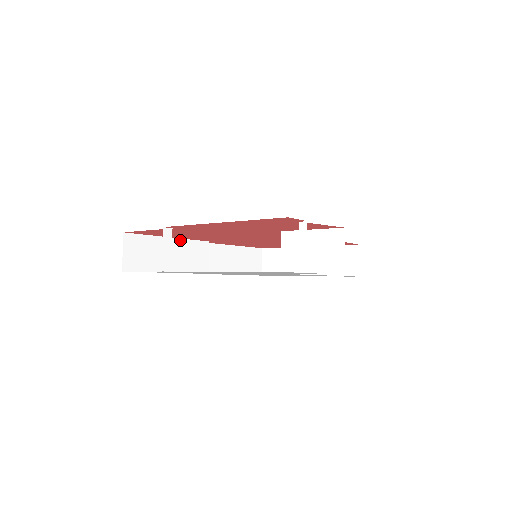
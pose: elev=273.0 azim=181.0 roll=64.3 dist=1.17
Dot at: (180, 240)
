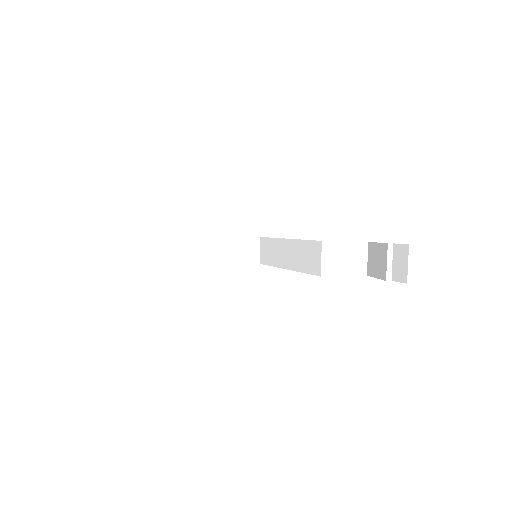
Dot at: occluded
